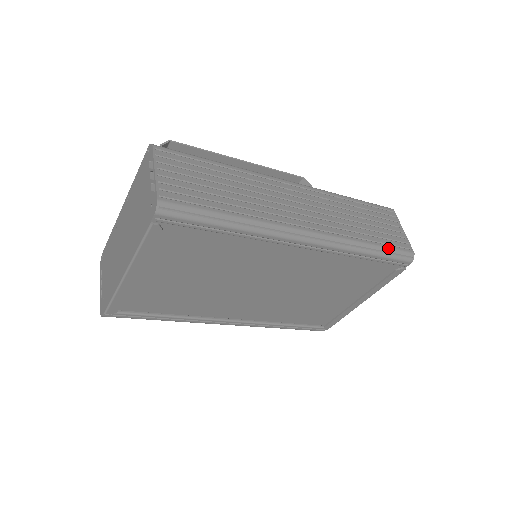
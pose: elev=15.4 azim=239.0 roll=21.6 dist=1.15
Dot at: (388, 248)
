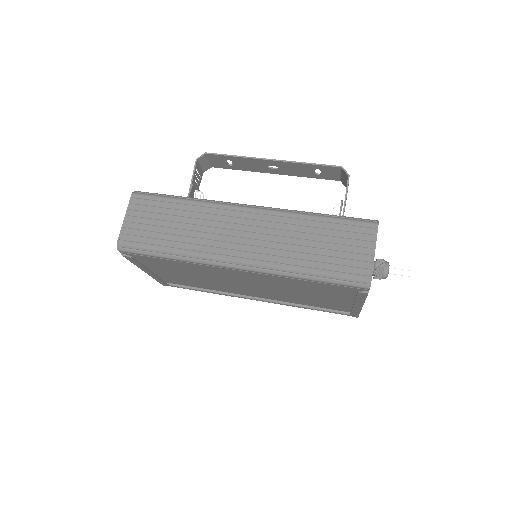
Dot at: (332, 275)
